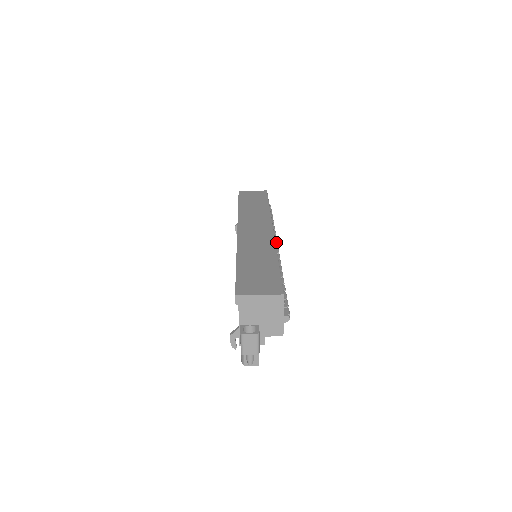
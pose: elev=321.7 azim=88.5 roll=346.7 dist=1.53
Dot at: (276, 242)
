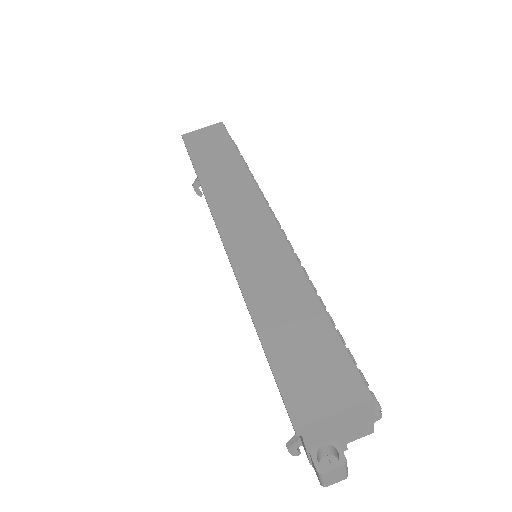
Dot at: occluded
